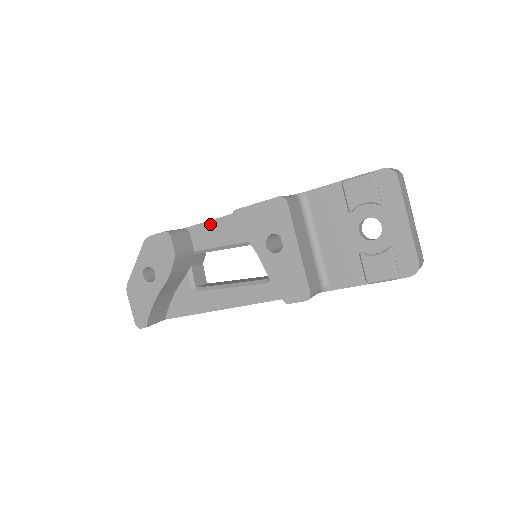
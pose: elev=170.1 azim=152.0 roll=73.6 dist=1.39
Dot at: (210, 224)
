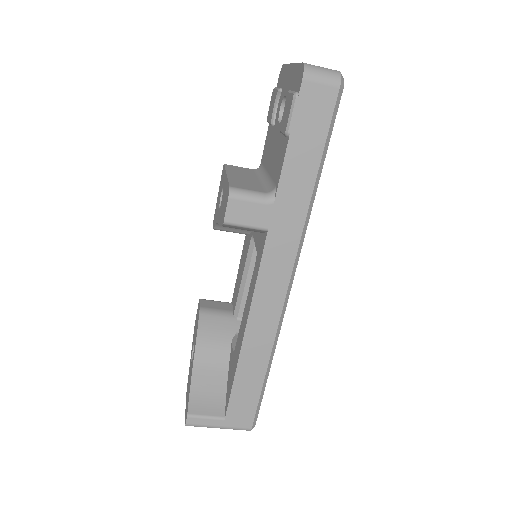
Dot at: (237, 276)
